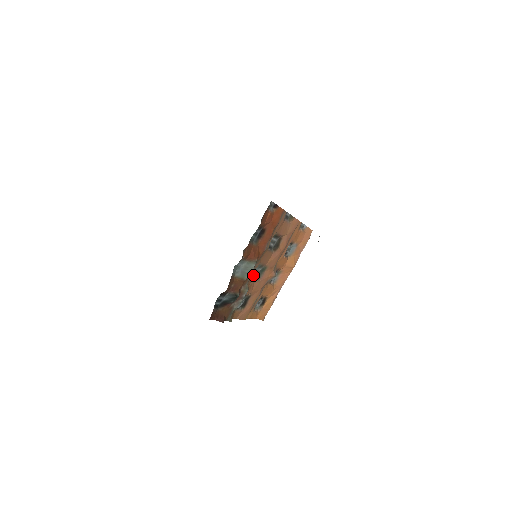
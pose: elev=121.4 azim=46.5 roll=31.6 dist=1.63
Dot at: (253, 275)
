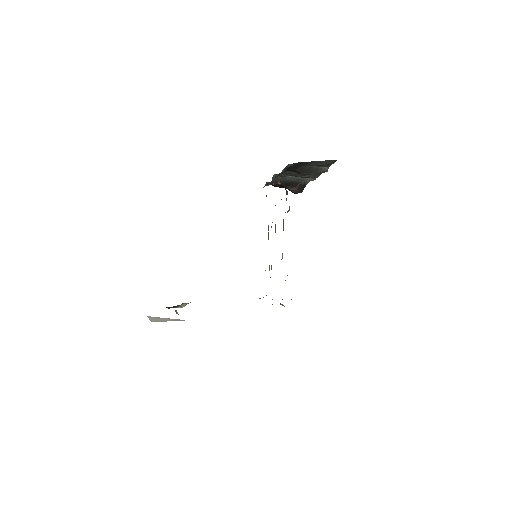
Dot at: occluded
